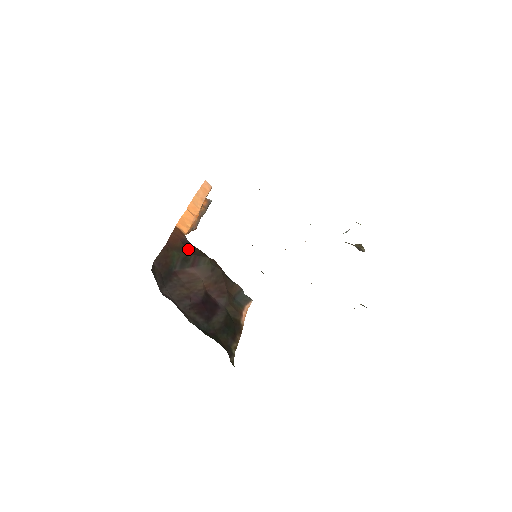
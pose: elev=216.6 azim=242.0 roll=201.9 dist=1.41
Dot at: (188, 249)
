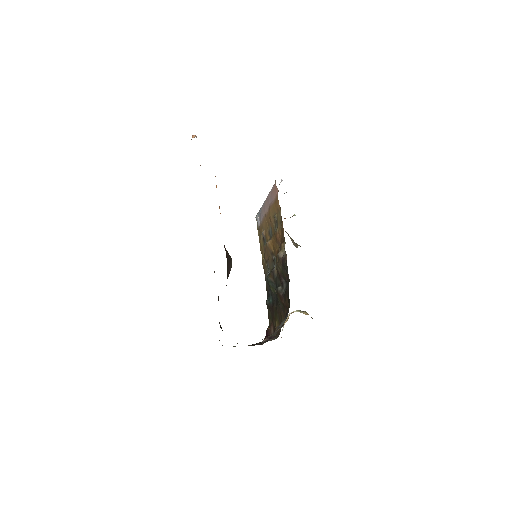
Dot at: occluded
